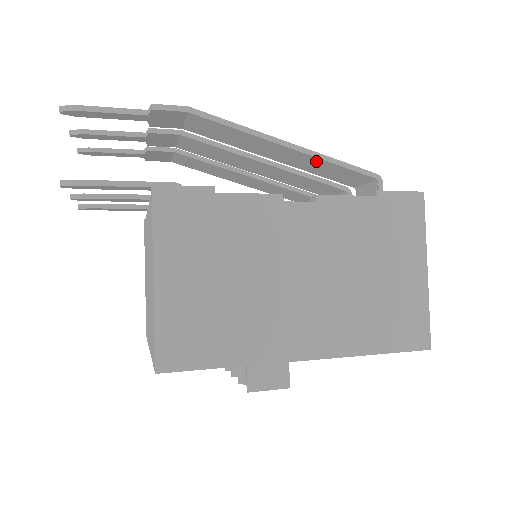
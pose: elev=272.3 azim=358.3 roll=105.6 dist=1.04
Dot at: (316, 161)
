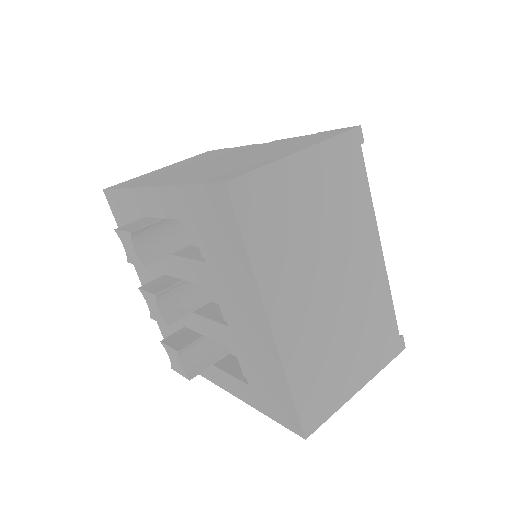
Dot at: occluded
